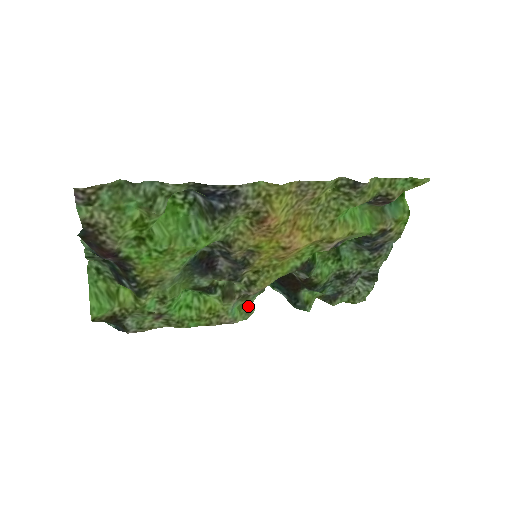
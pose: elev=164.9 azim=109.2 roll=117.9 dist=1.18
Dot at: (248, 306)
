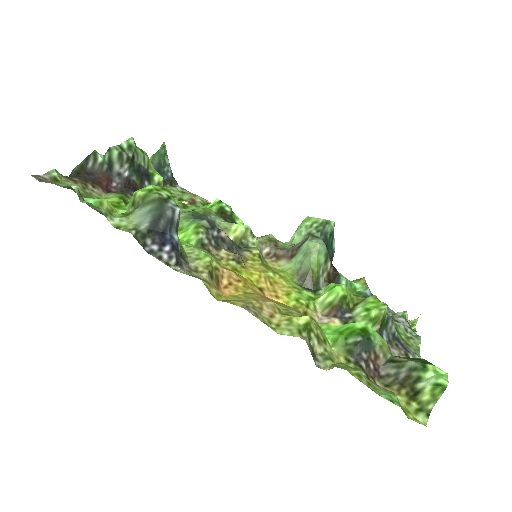
Dot at: occluded
